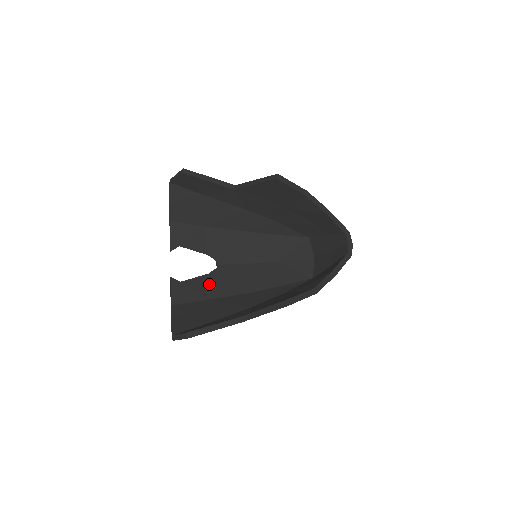
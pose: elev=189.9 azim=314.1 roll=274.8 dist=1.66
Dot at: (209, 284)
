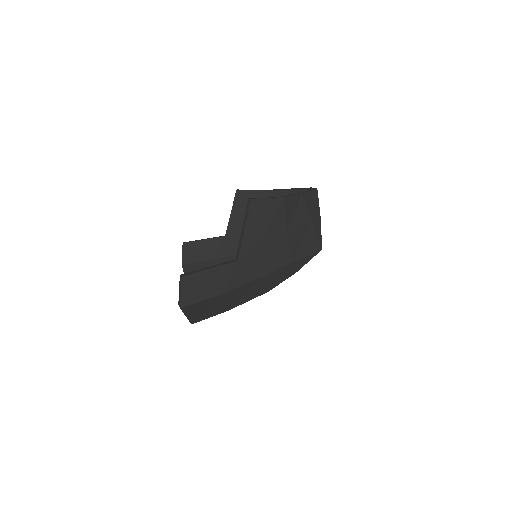
Dot at: occluded
